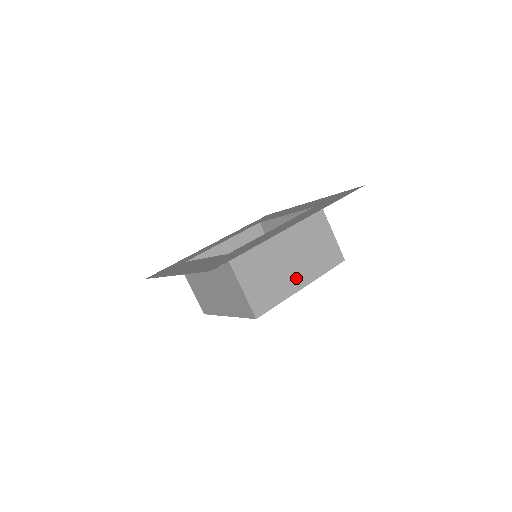
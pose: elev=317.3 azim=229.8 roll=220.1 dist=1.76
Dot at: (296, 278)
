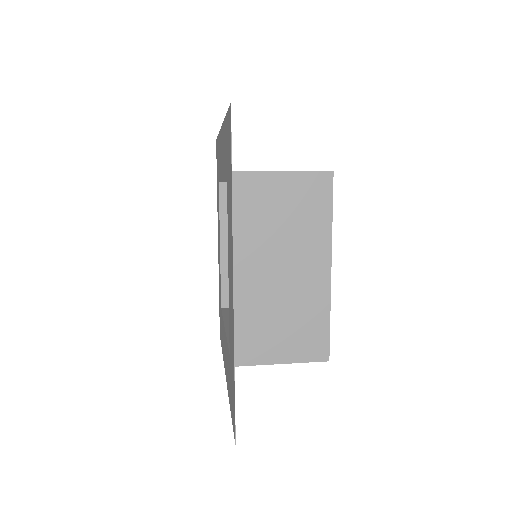
Dot at: (312, 275)
